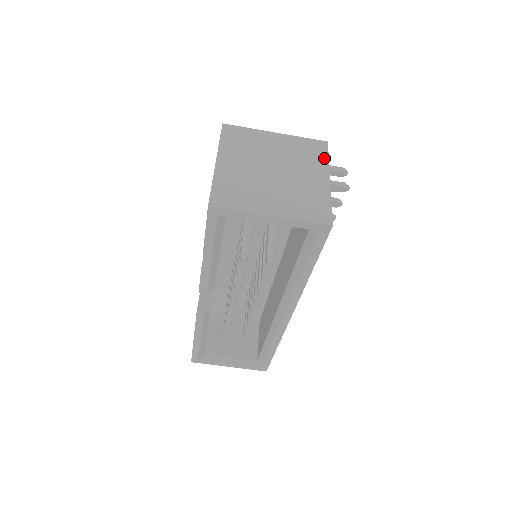
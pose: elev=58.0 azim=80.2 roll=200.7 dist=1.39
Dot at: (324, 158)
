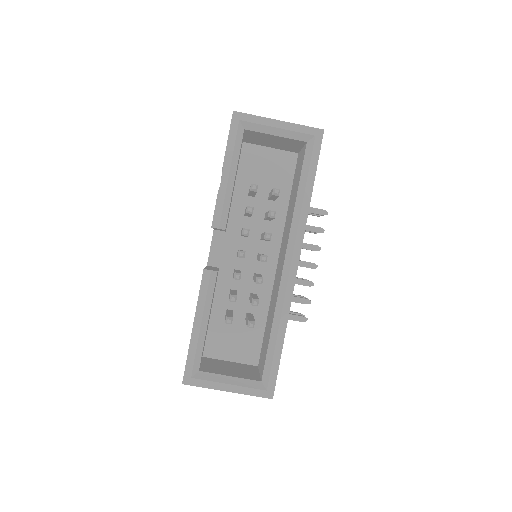
Dot at: occluded
